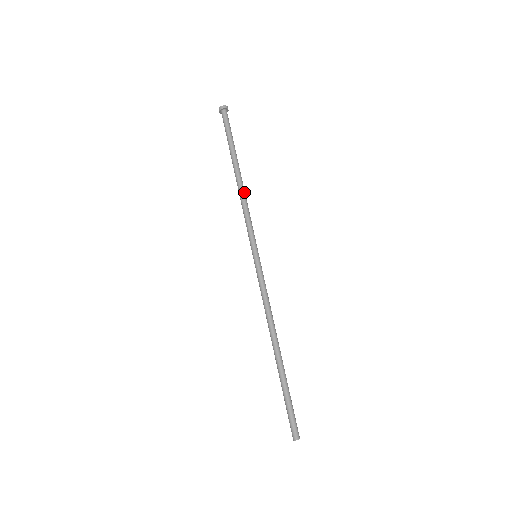
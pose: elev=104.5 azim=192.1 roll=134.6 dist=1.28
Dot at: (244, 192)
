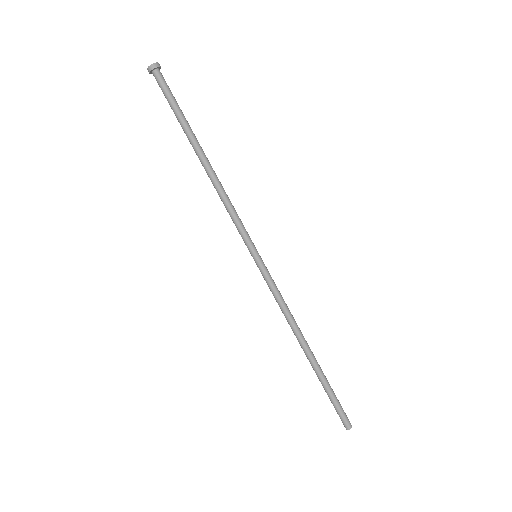
Dot at: (218, 181)
